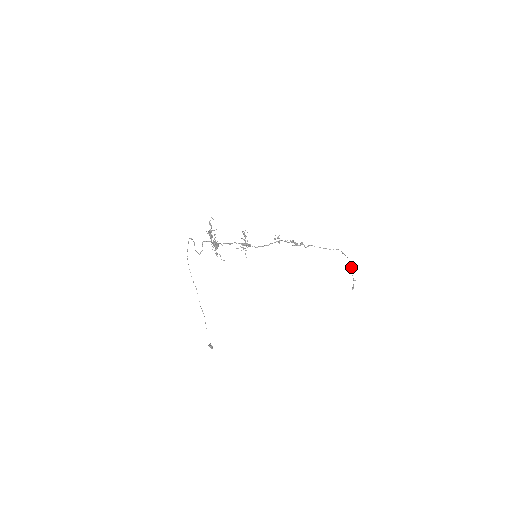
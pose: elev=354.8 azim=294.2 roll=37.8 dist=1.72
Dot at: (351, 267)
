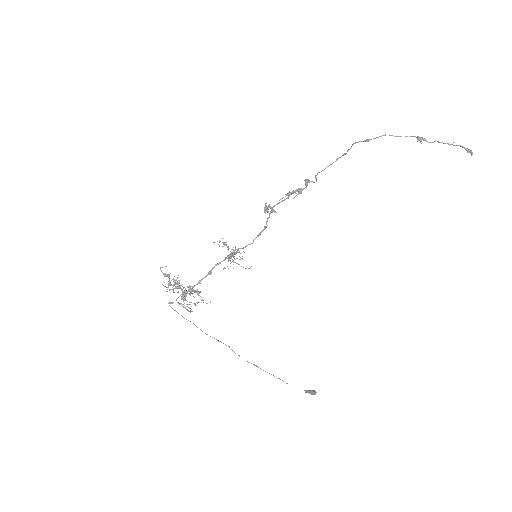
Dot at: (417, 137)
